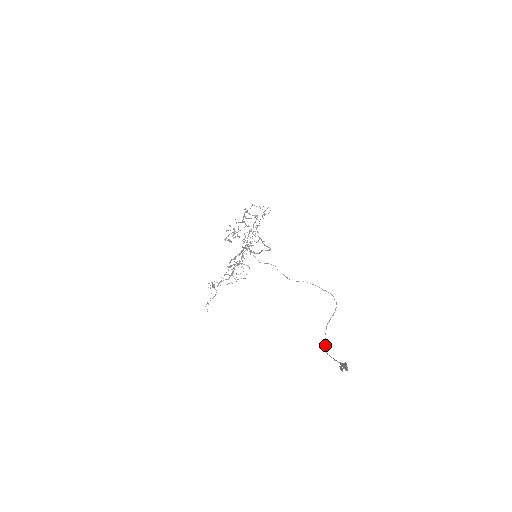
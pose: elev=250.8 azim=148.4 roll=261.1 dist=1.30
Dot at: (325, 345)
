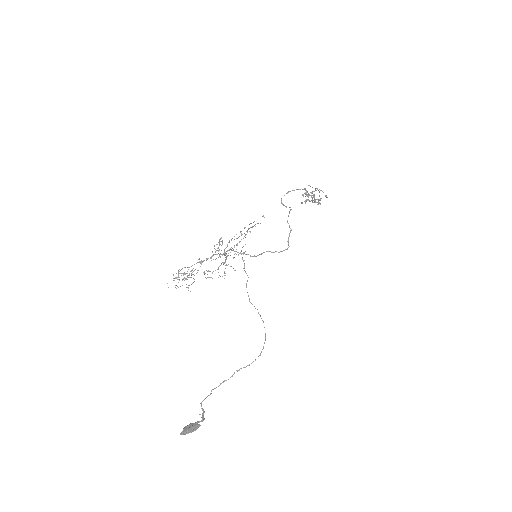
Dot at: (210, 393)
